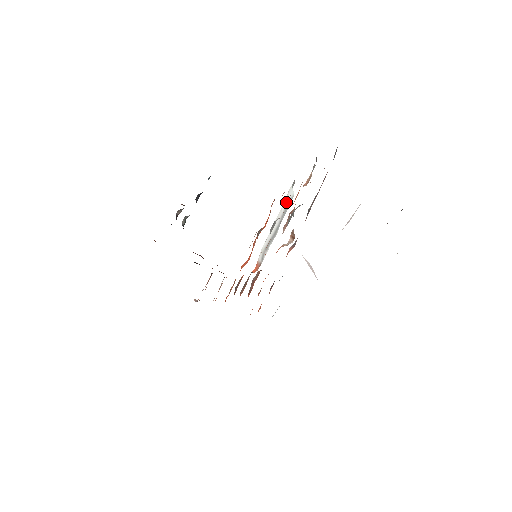
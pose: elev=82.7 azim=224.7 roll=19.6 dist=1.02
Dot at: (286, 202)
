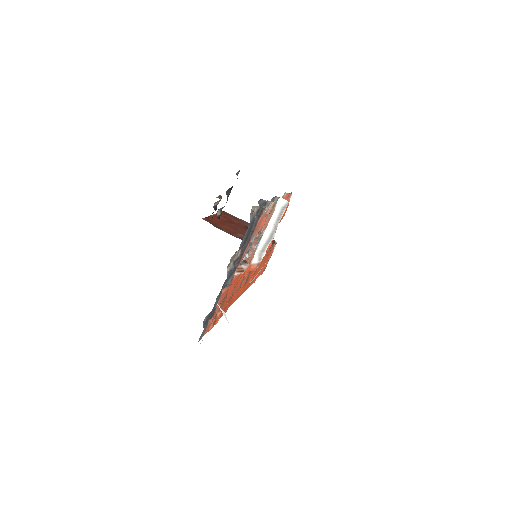
Dot at: (277, 211)
